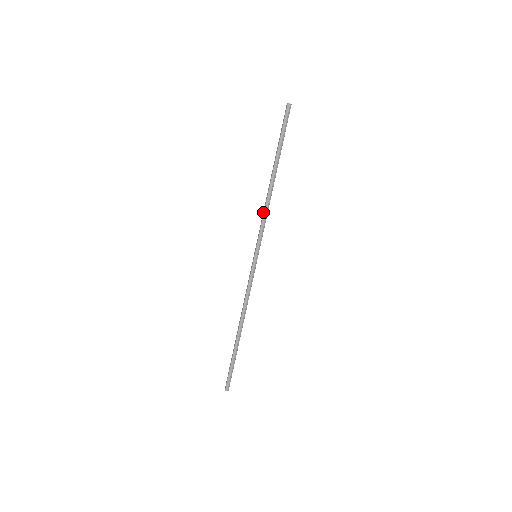
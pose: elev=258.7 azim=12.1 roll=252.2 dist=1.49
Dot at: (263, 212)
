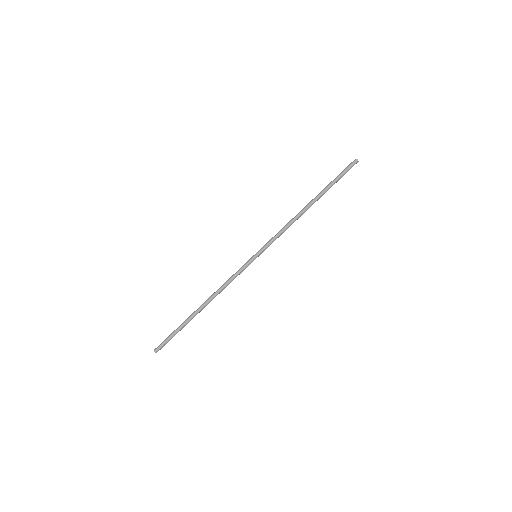
Dot at: (285, 226)
